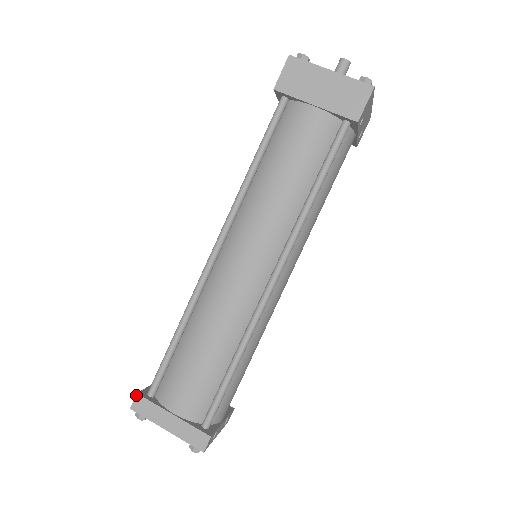
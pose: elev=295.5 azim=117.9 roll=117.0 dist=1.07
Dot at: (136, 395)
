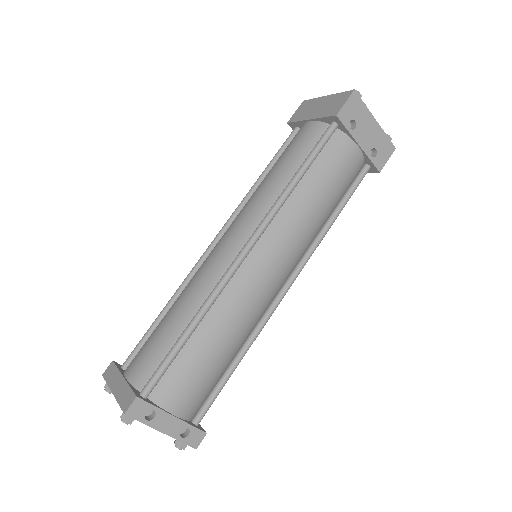
Dot at: (111, 362)
